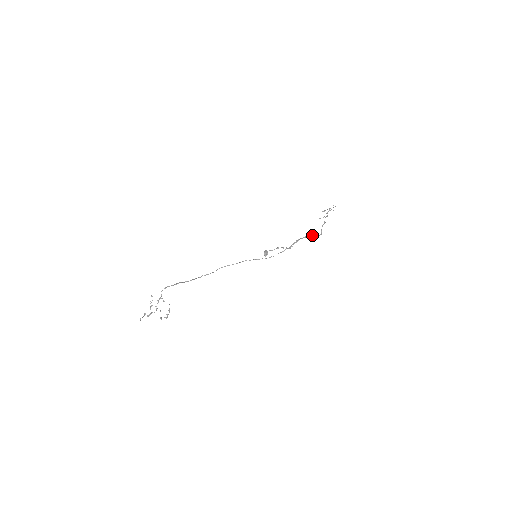
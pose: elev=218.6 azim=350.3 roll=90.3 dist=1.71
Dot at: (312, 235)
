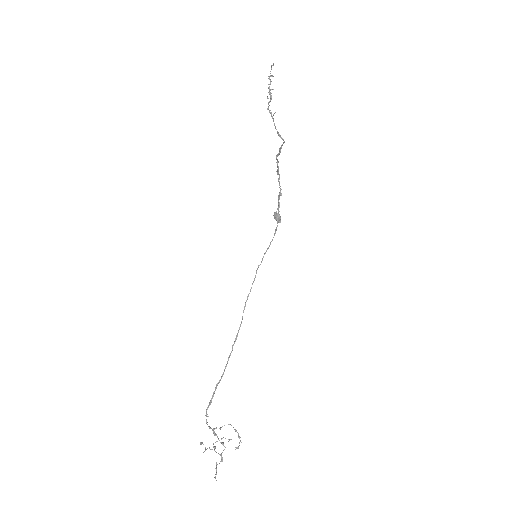
Dot at: (279, 152)
